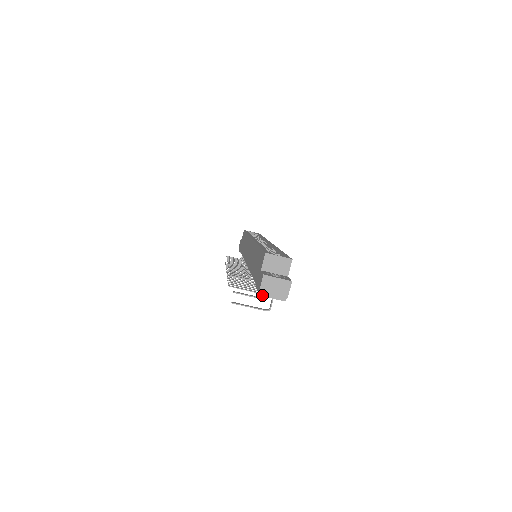
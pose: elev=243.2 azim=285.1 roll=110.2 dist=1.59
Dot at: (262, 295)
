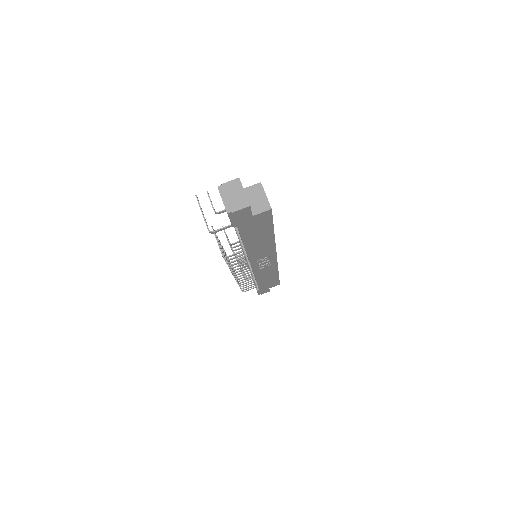
Dot at: (219, 189)
